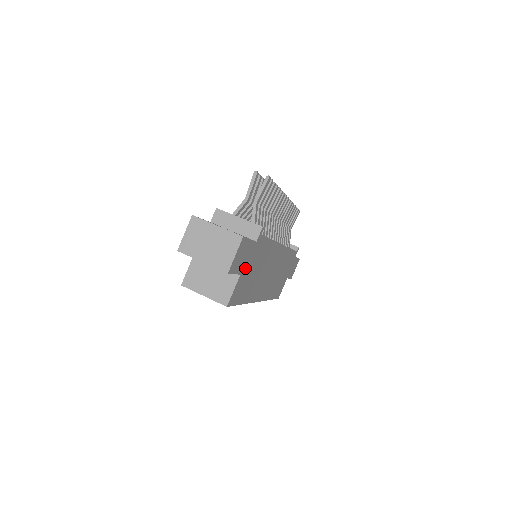
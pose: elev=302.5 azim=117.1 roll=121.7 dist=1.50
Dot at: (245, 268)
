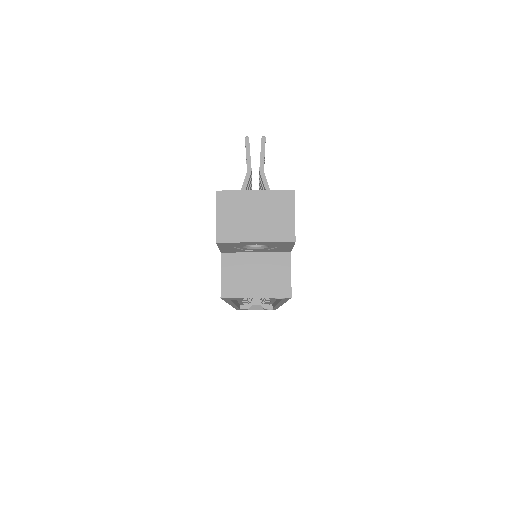
Dot at: occluded
